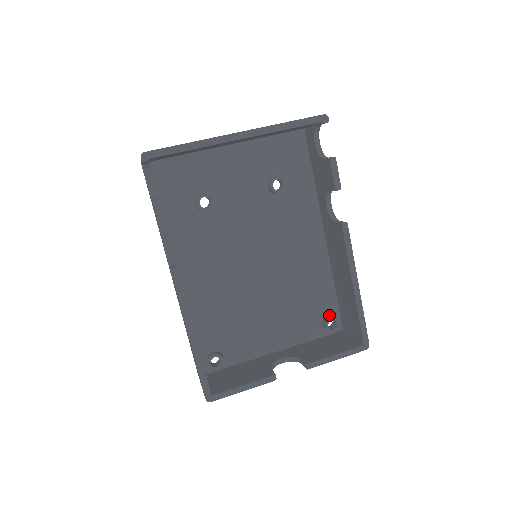
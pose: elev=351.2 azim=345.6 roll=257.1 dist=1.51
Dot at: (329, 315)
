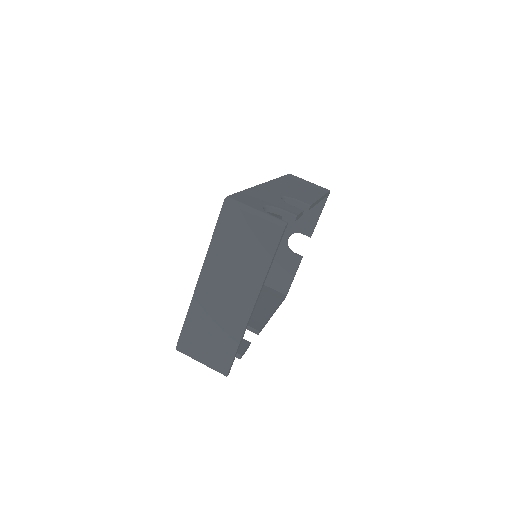
Dot at: occluded
